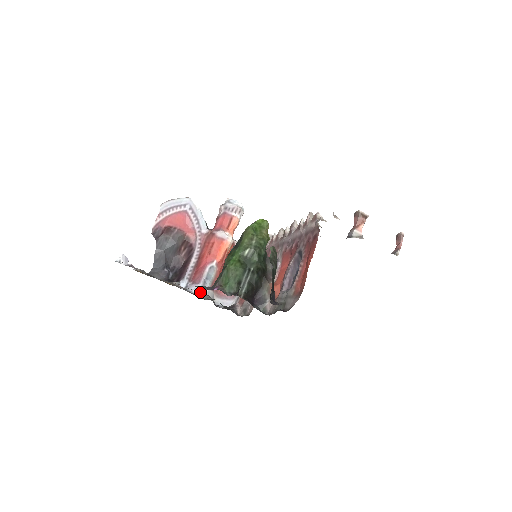
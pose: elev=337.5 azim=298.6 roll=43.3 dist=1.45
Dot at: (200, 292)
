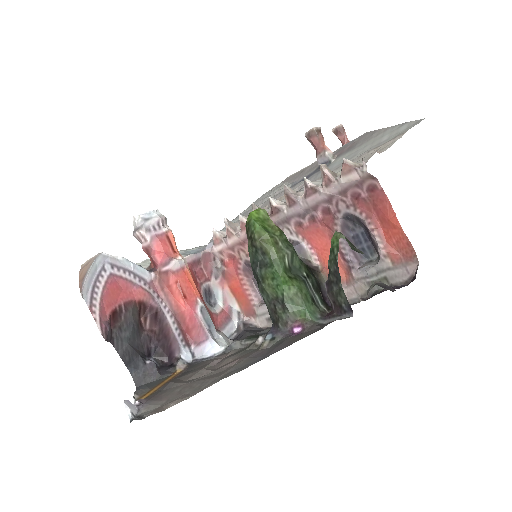
Dot at: (221, 346)
